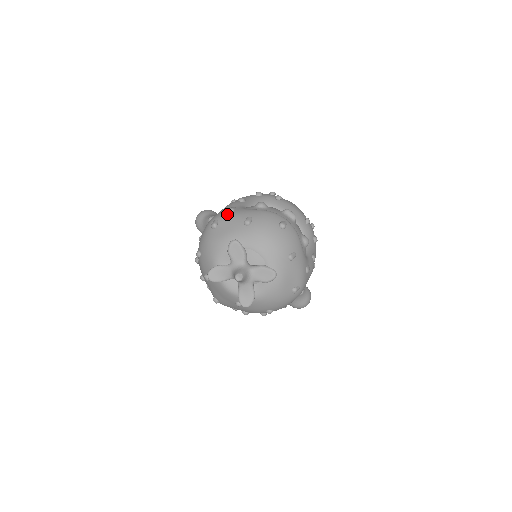
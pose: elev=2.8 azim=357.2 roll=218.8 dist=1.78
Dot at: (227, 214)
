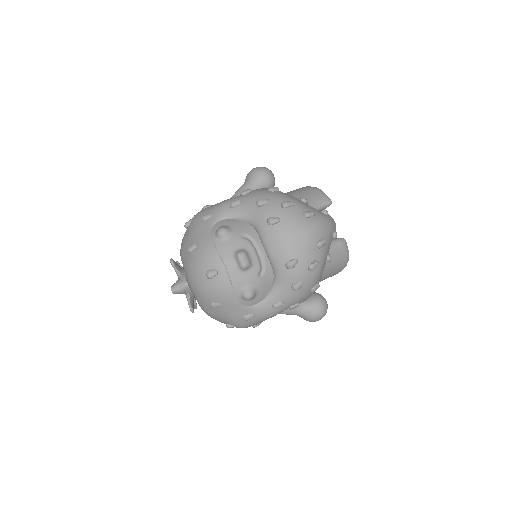
Dot at: (196, 222)
